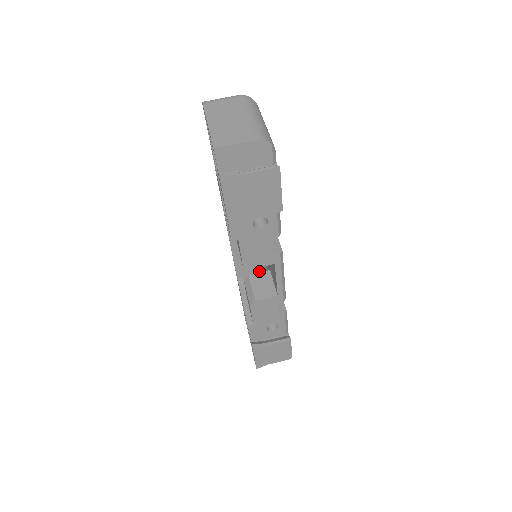
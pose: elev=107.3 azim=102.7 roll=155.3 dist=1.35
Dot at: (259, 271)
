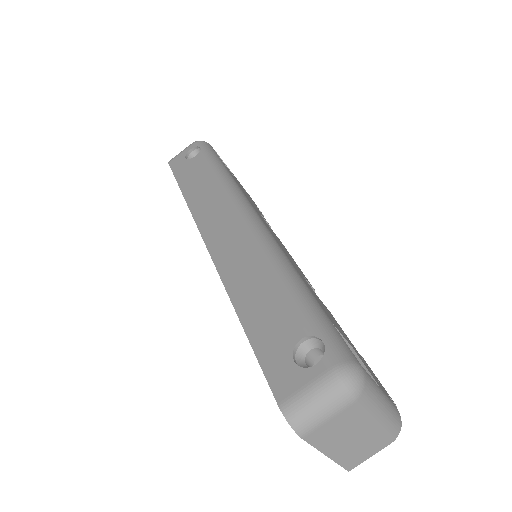
Dot at: occluded
